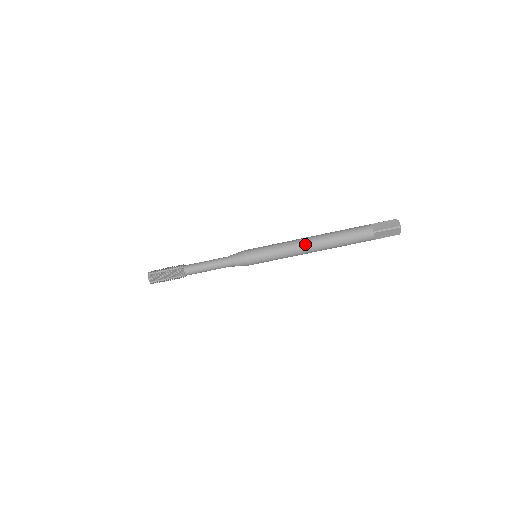
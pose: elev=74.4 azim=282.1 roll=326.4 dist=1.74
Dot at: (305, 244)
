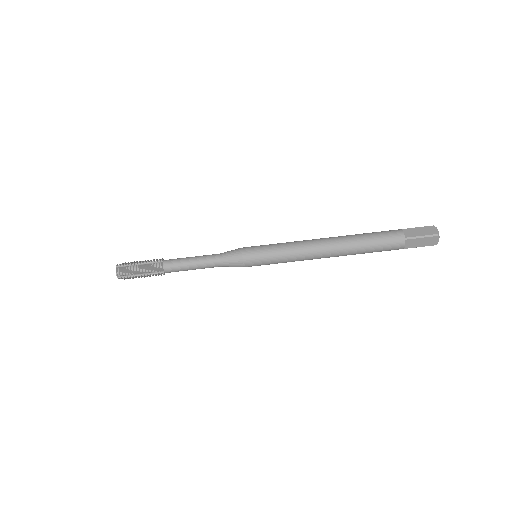
Dot at: (319, 246)
